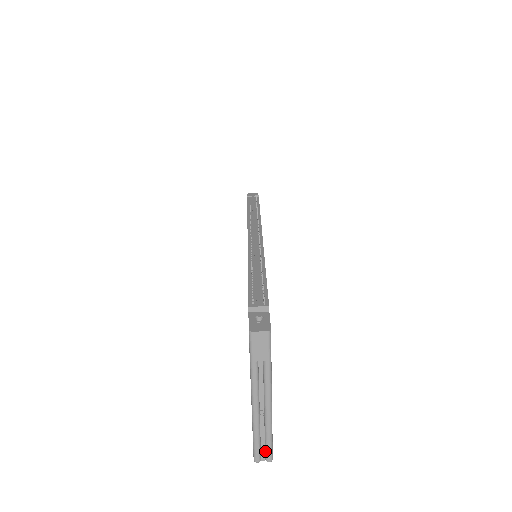
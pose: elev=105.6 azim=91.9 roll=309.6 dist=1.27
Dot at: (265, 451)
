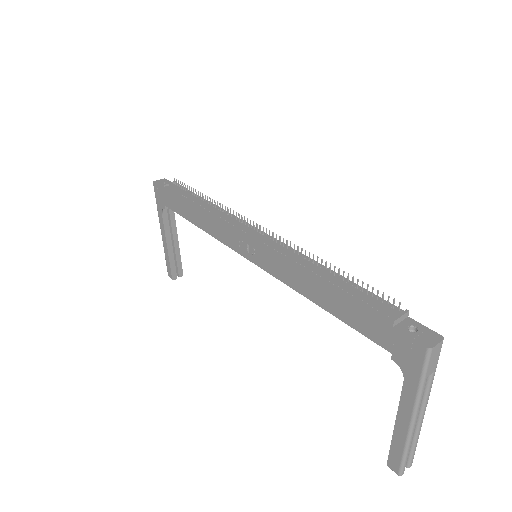
Dot at: (409, 459)
